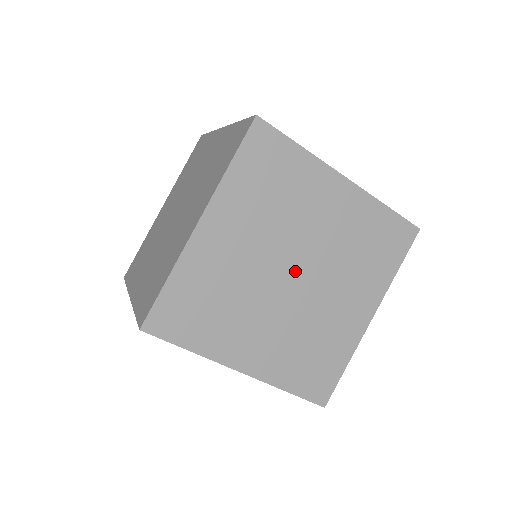
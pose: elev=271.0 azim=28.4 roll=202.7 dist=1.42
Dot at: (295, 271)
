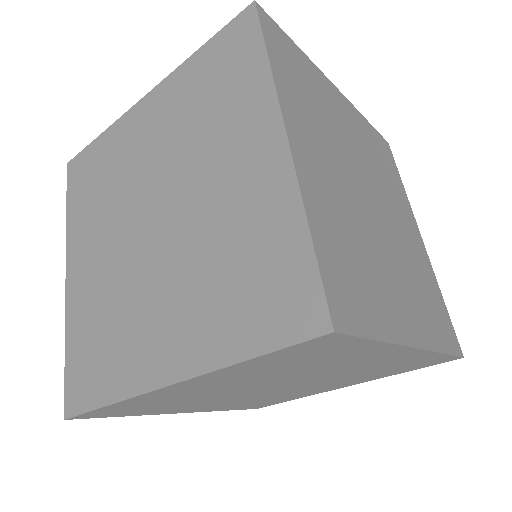
Dot at: (283, 385)
